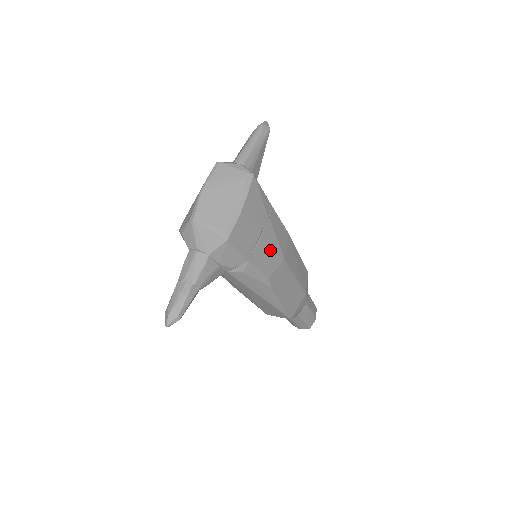
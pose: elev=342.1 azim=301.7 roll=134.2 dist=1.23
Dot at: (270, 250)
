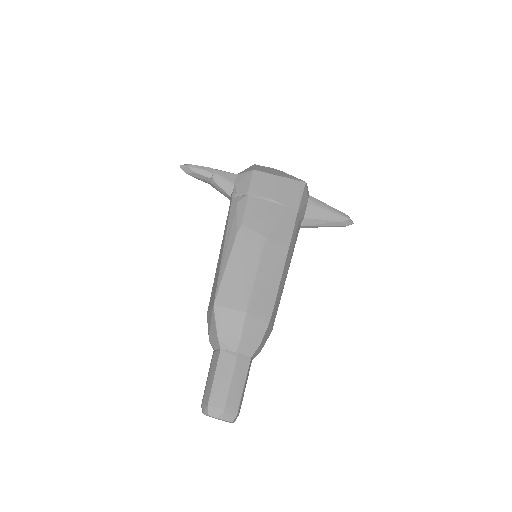
Dot at: (265, 216)
